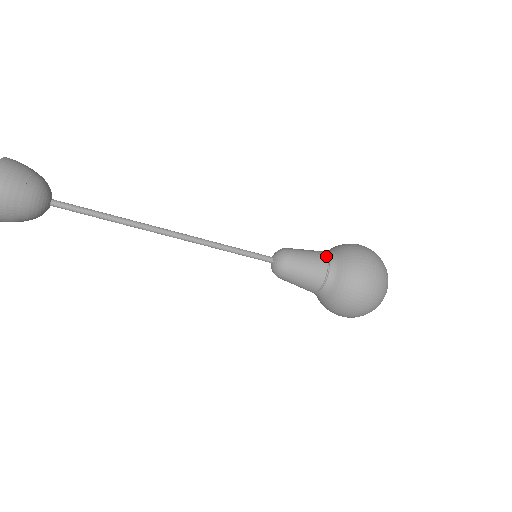
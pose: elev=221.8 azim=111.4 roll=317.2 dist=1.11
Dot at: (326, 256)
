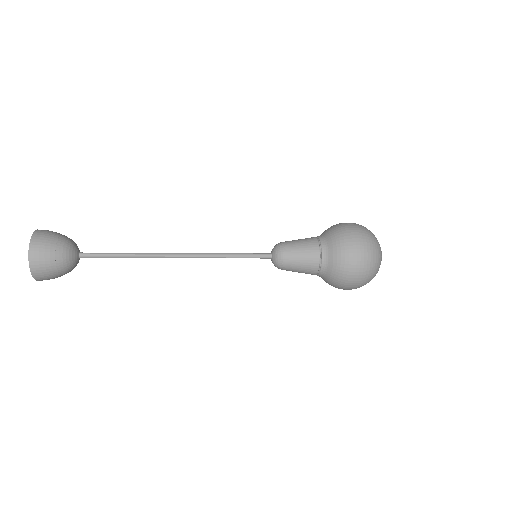
Dot at: (317, 270)
